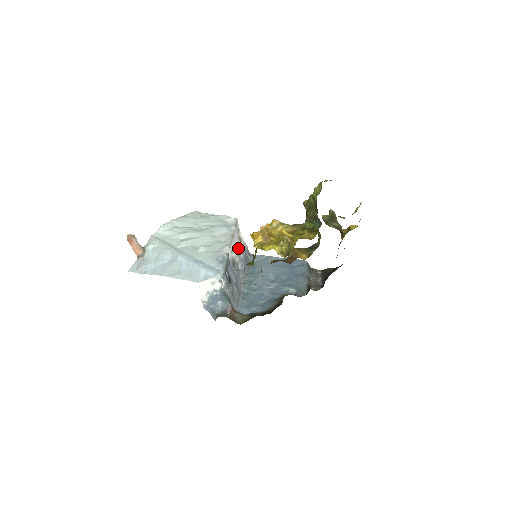
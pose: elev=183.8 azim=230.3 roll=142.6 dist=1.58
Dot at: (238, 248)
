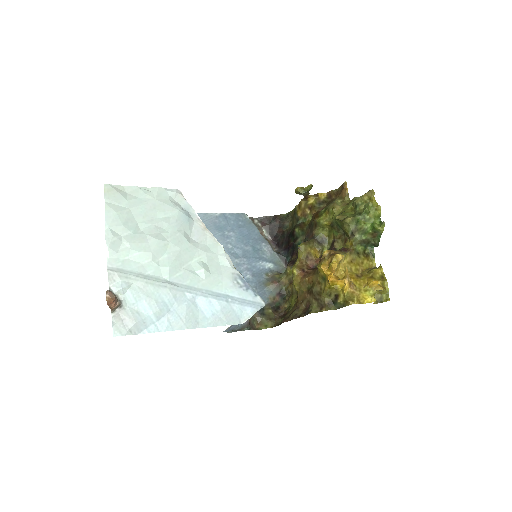
Dot at: occluded
